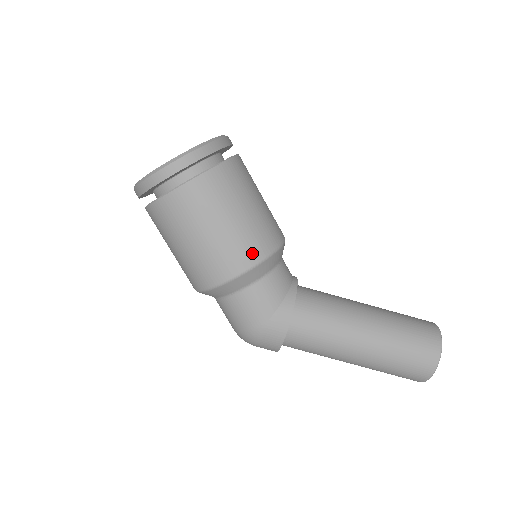
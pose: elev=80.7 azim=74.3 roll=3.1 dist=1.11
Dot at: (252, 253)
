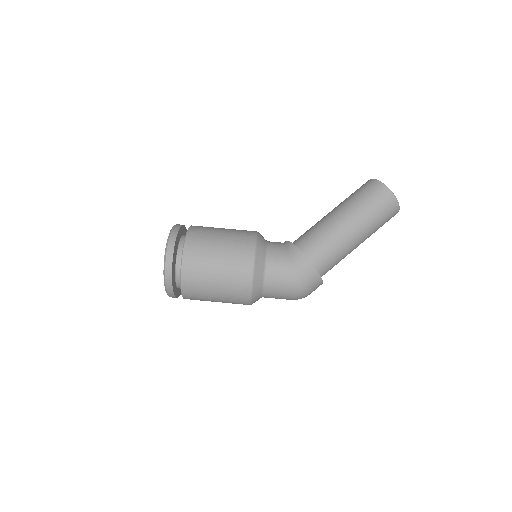
Dot at: (247, 246)
